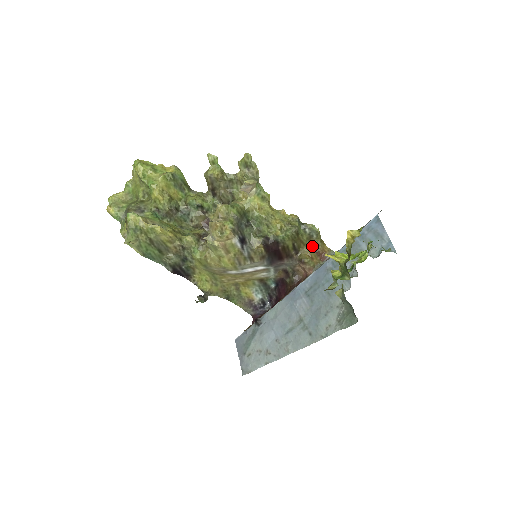
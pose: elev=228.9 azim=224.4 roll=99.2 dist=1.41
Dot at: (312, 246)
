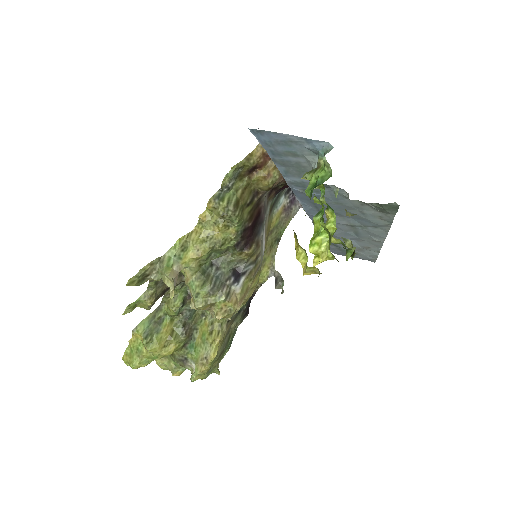
Dot at: (251, 172)
